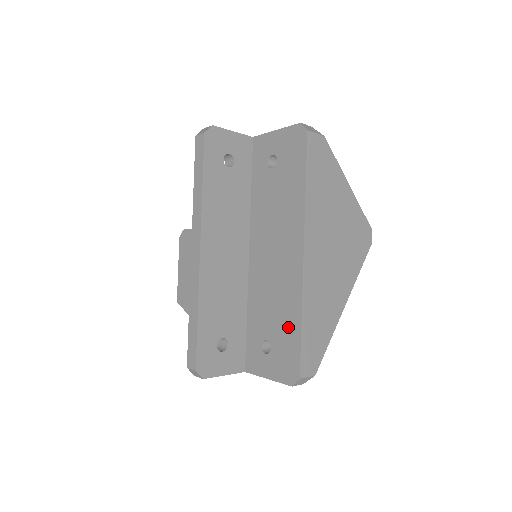
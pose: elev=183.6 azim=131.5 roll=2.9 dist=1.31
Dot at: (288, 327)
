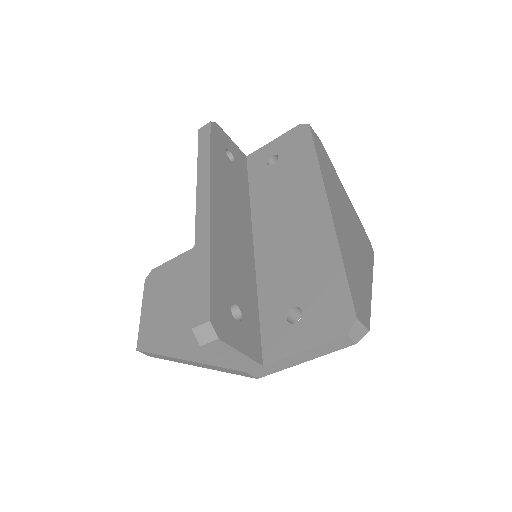
Dot at: (324, 275)
